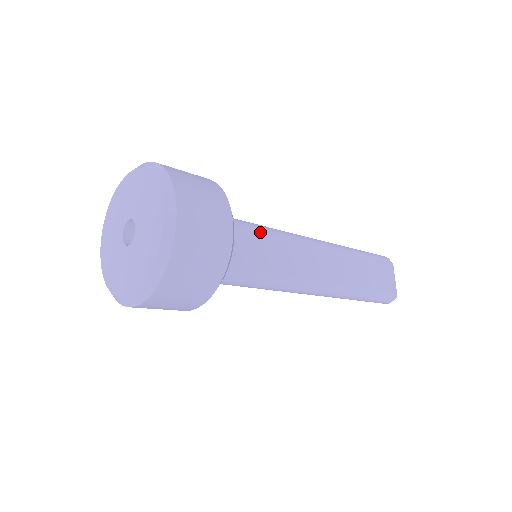
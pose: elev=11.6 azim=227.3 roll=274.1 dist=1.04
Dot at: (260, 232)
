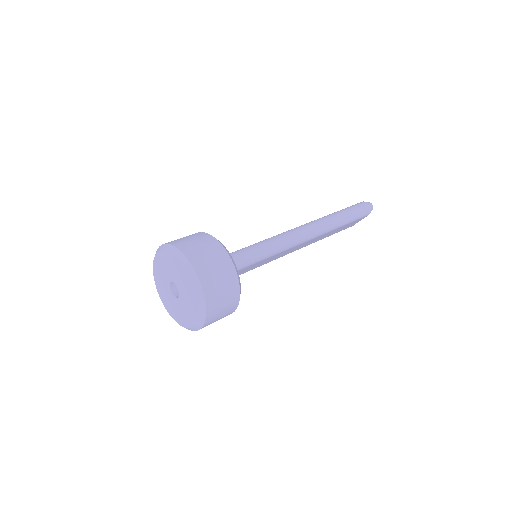
Dot at: (265, 259)
